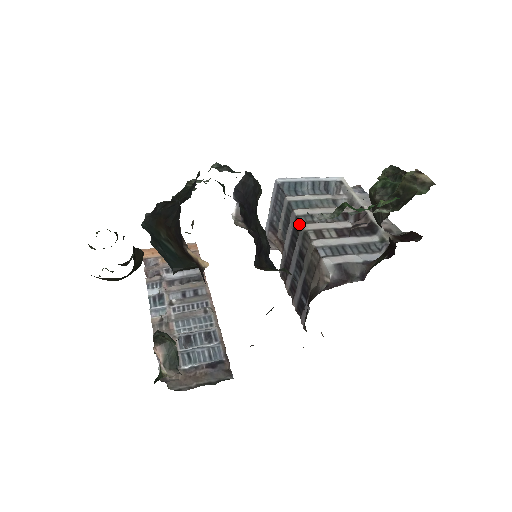
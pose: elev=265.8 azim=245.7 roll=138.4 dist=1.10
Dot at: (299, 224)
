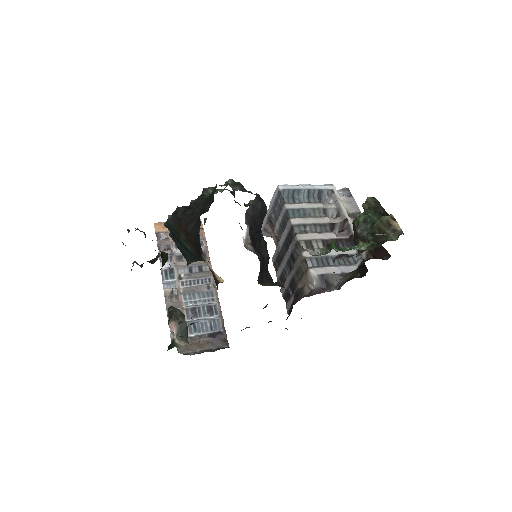
Dot at: (294, 232)
